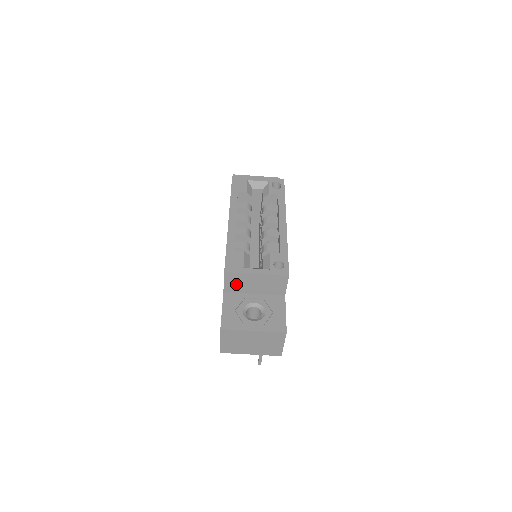
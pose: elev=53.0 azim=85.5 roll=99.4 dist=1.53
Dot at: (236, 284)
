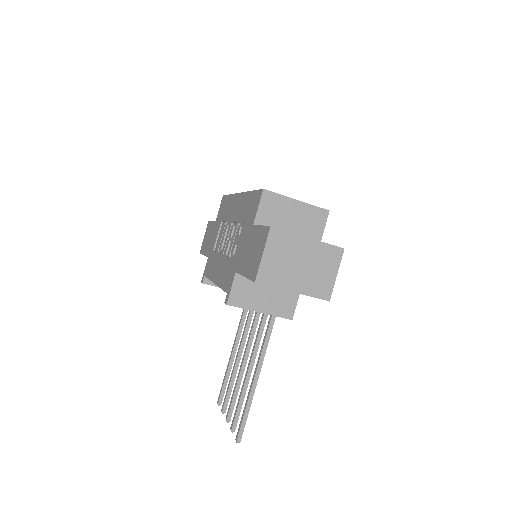
Dot at: (271, 213)
